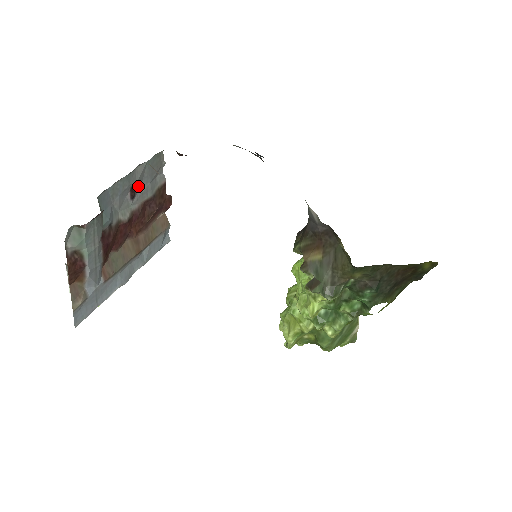
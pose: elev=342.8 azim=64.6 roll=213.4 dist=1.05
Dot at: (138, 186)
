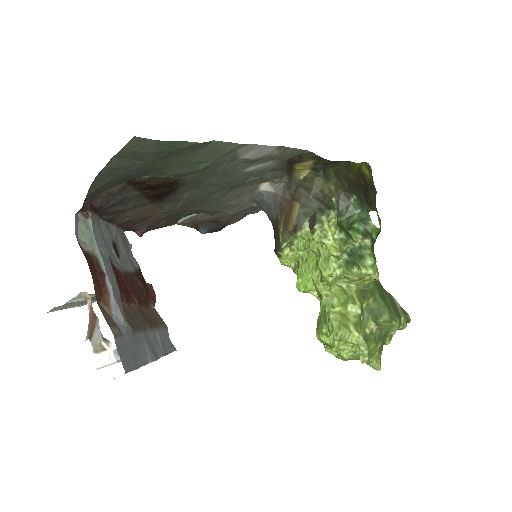
Dot at: (118, 249)
